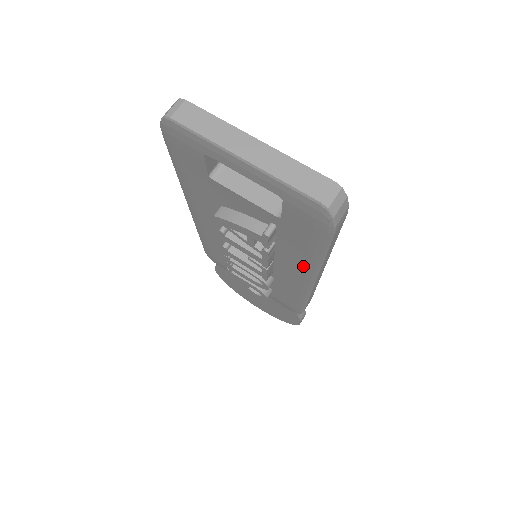
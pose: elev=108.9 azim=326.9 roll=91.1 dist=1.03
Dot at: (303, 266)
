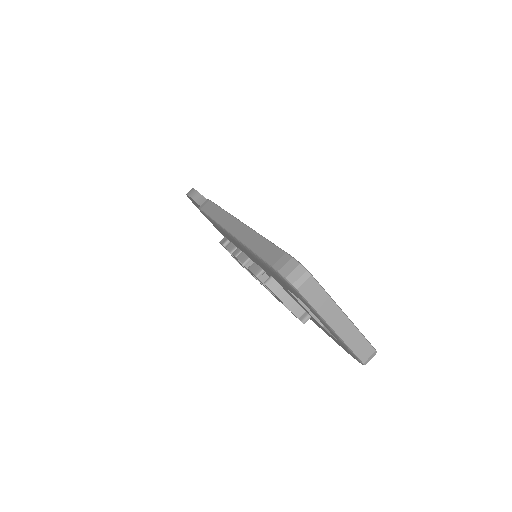
Dot at: occluded
